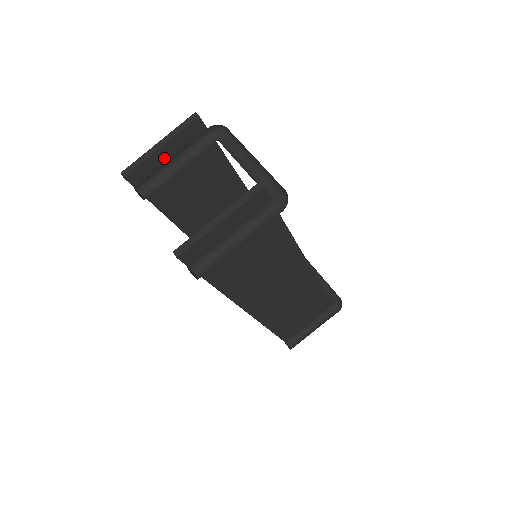
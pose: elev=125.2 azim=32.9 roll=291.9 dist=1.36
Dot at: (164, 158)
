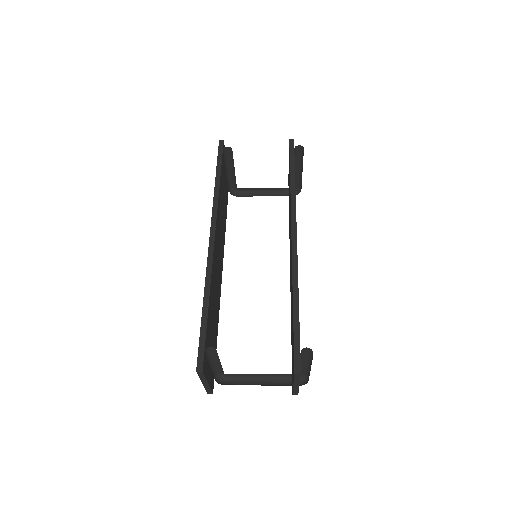
Dot at: (226, 165)
